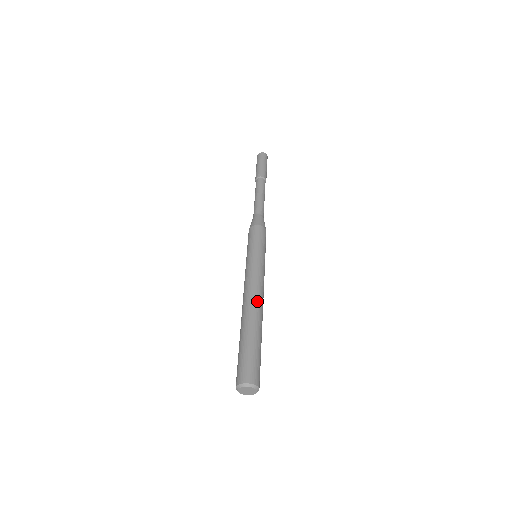
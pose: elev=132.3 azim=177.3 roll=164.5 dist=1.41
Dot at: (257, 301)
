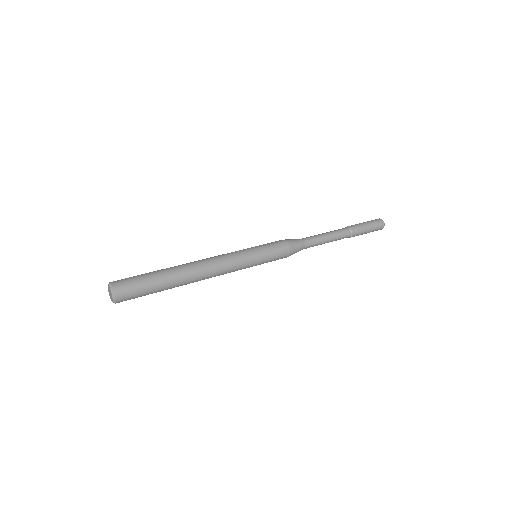
Dot at: (203, 274)
